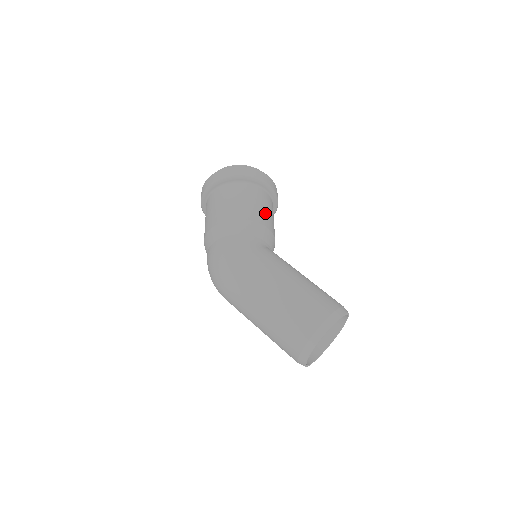
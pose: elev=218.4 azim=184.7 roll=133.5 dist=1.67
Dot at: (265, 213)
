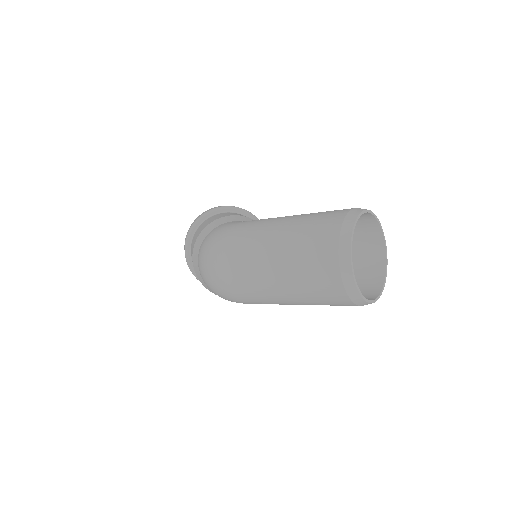
Dot at: occluded
